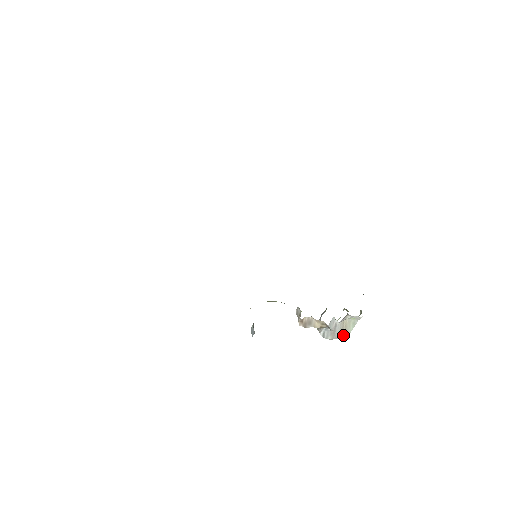
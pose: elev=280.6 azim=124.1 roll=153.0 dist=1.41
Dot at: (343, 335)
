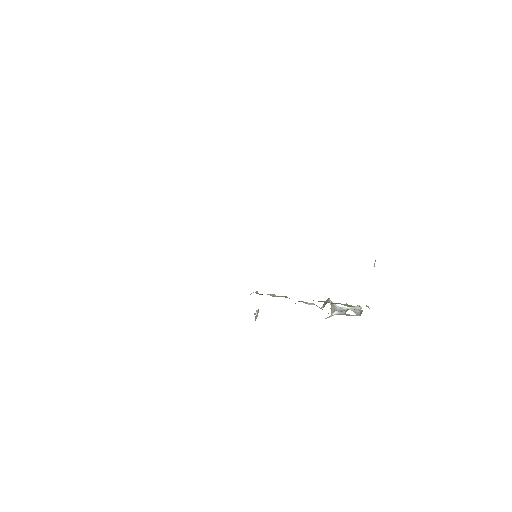
Dot at: (347, 315)
